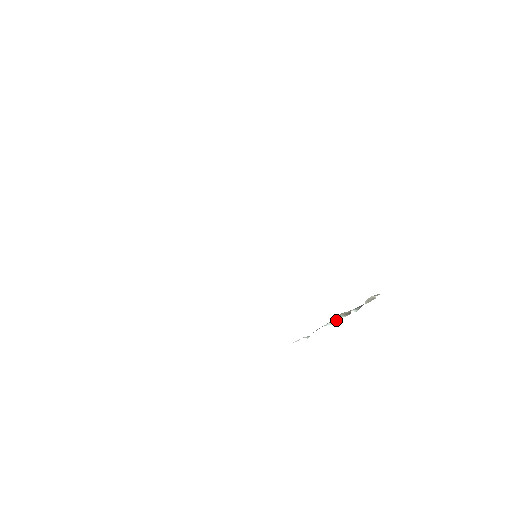
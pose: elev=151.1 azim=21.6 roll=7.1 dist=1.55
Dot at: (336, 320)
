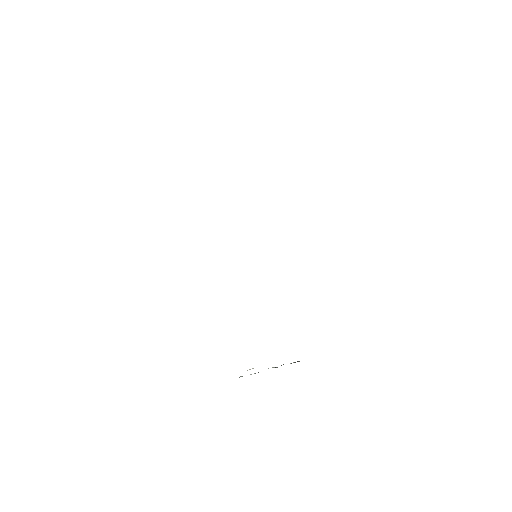
Dot at: occluded
